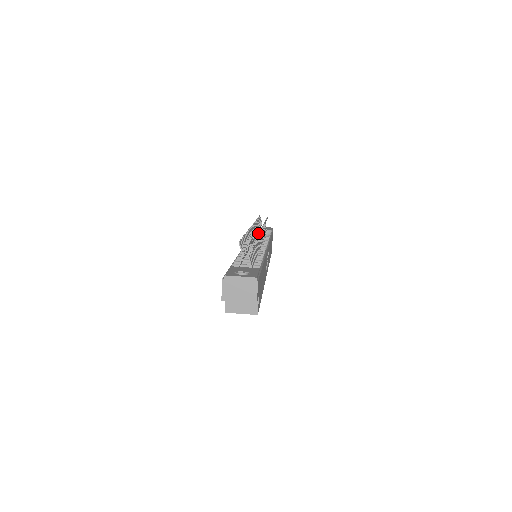
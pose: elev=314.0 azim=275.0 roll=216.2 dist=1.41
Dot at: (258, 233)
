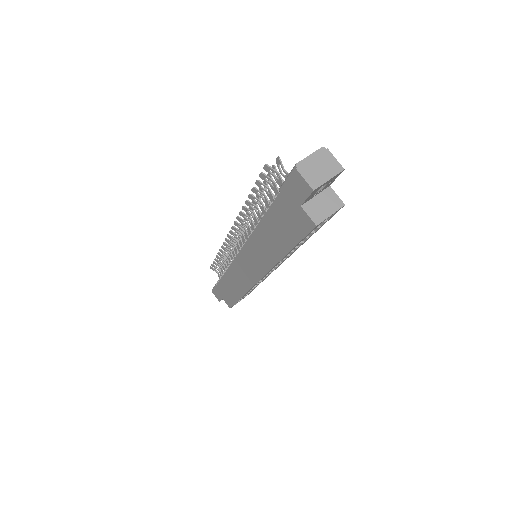
Dot at: occluded
